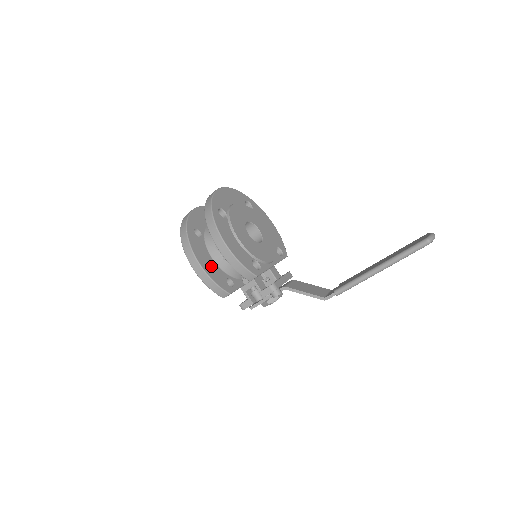
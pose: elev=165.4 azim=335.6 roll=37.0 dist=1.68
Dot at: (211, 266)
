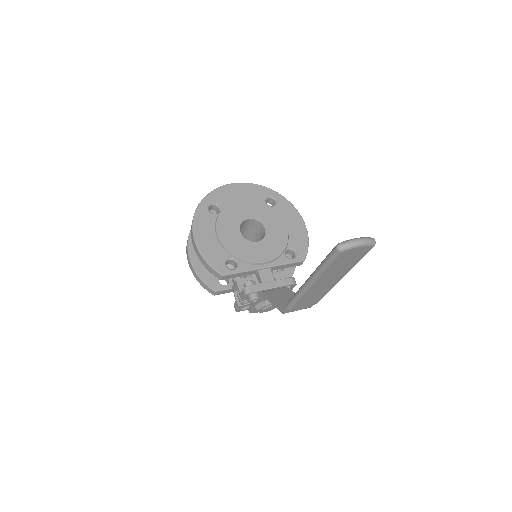
Dot at: occluded
